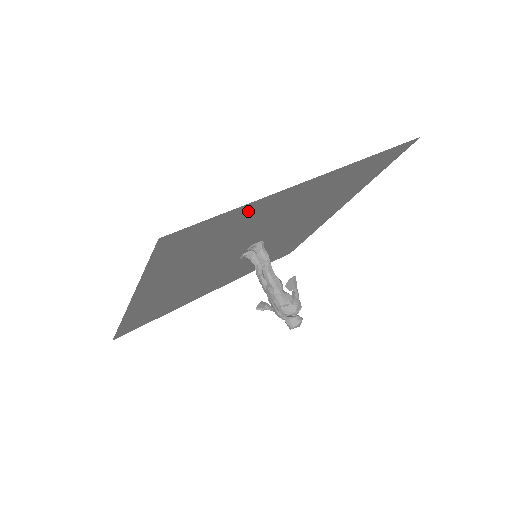
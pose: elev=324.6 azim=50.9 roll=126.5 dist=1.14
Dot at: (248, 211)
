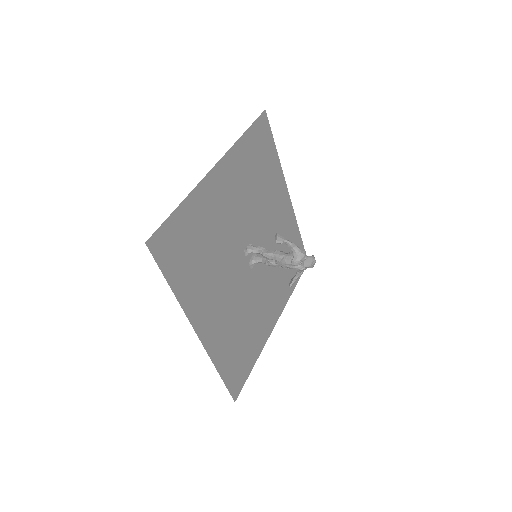
Dot at: (193, 208)
